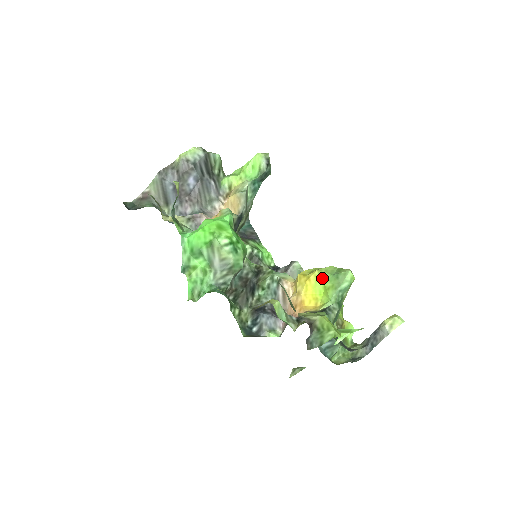
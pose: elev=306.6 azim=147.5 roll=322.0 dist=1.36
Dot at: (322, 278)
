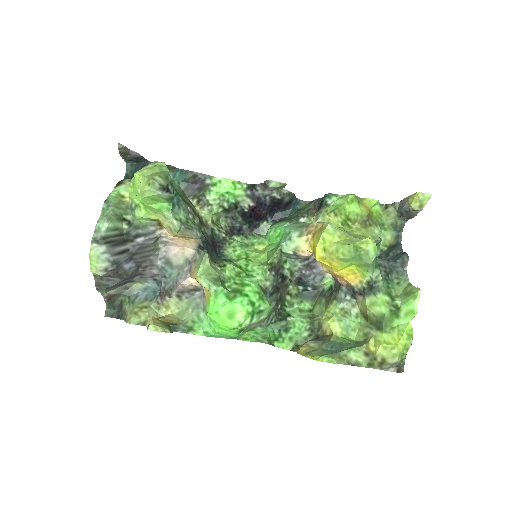
Dot at: (345, 262)
